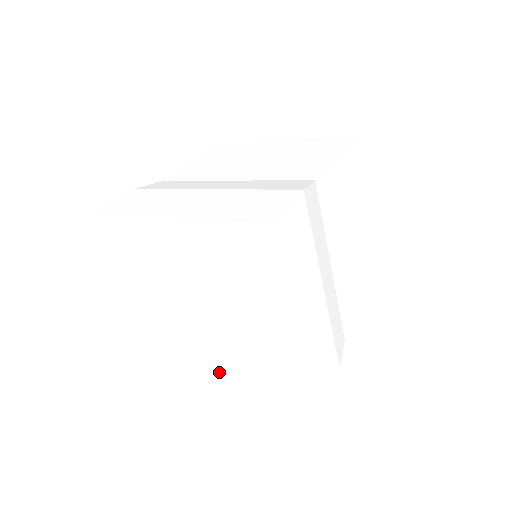
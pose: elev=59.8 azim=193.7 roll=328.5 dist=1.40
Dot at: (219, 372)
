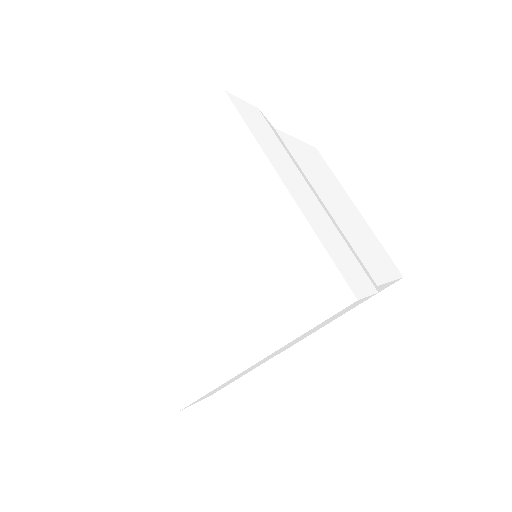
Dot at: (237, 354)
